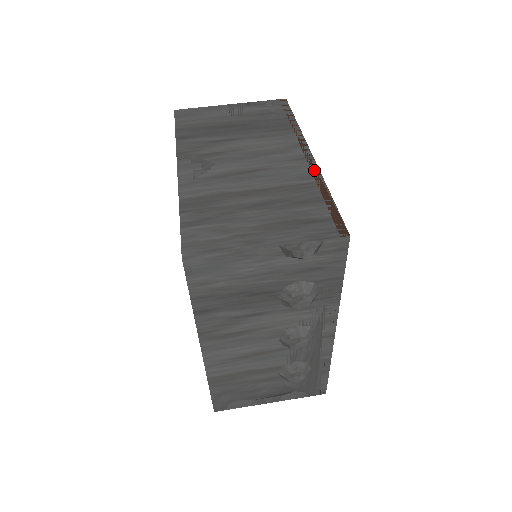
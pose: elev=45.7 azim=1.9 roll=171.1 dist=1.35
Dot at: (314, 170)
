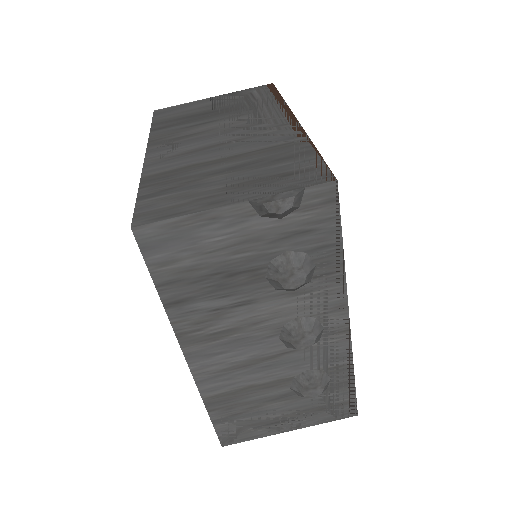
Dot at: (298, 131)
